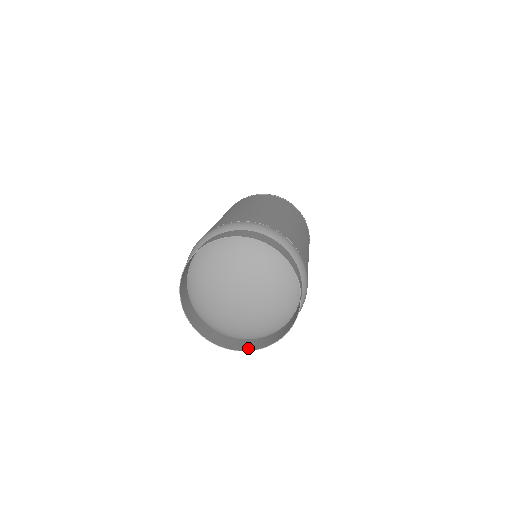
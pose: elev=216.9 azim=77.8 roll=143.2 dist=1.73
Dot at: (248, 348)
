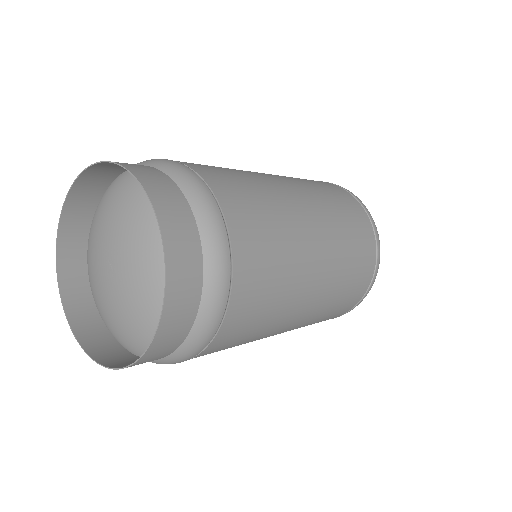
Dot at: (155, 344)
